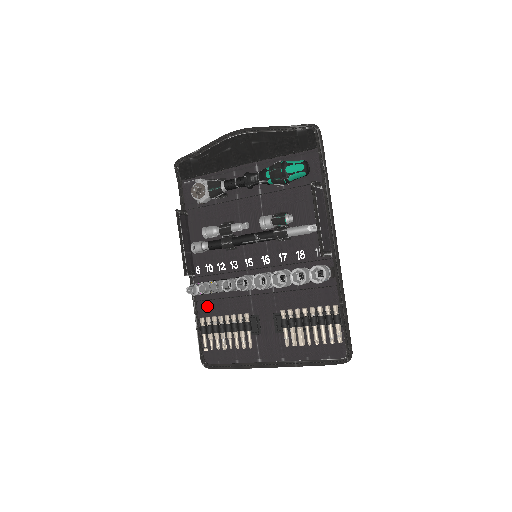
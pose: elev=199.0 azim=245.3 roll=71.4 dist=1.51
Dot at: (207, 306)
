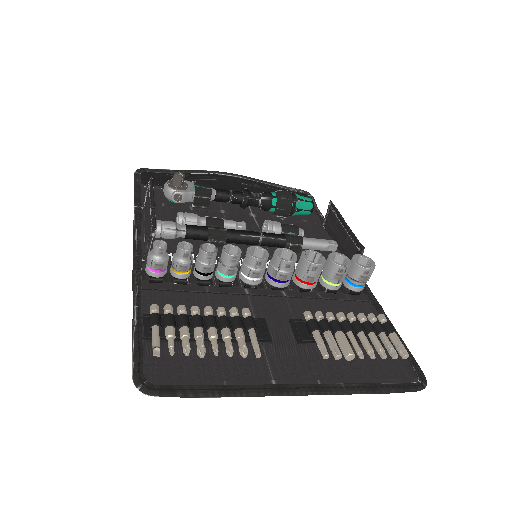
Dot at: (164, 297)
